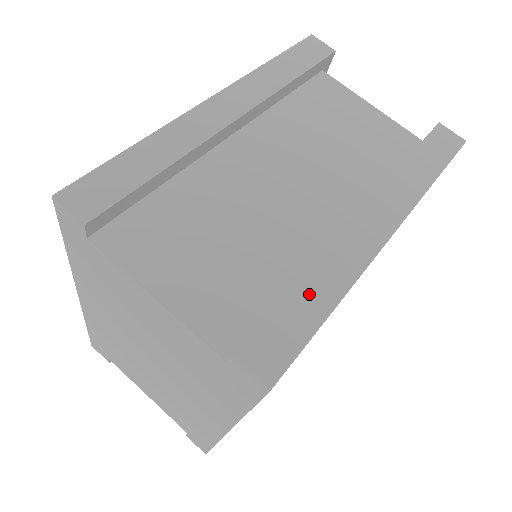
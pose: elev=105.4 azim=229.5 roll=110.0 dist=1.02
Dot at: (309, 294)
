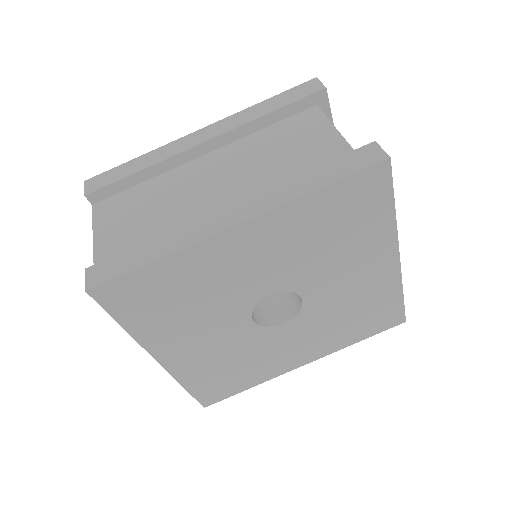
Dot at: (148, 249)
